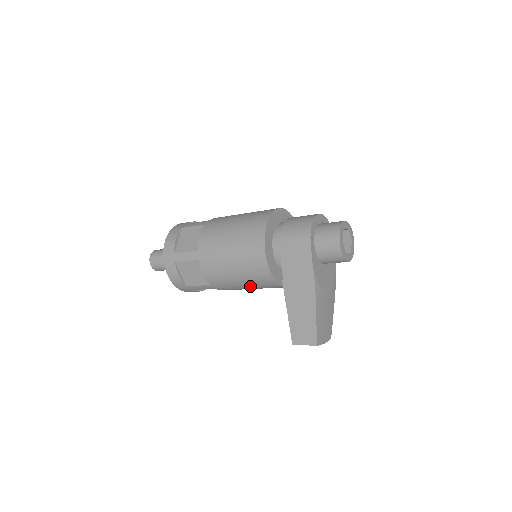
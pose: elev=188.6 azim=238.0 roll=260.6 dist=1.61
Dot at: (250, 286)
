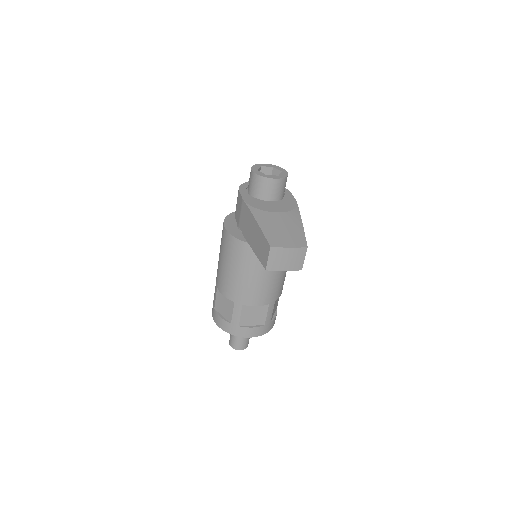
Dot at: (247, 271)
